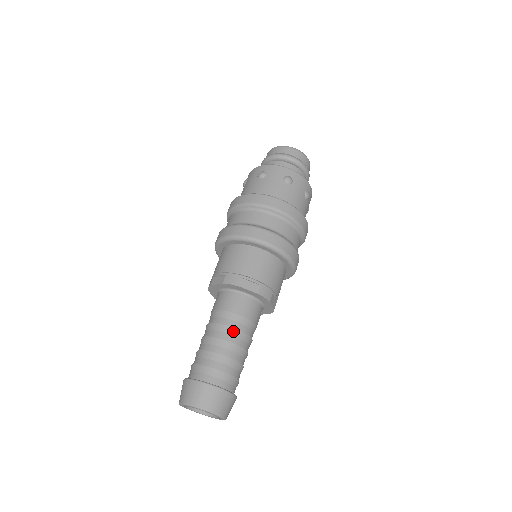
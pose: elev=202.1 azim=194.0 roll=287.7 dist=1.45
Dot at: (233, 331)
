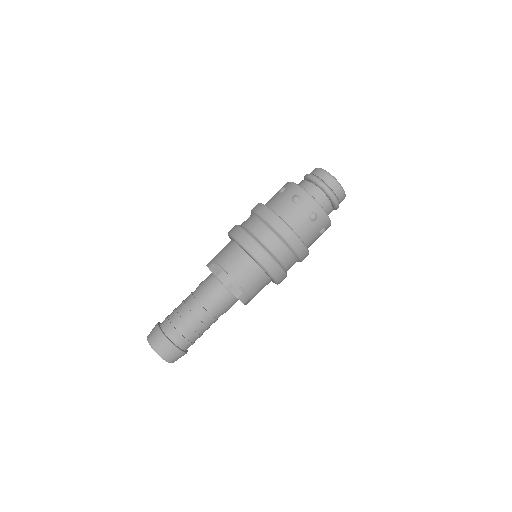
Dot at: (206, 314)
